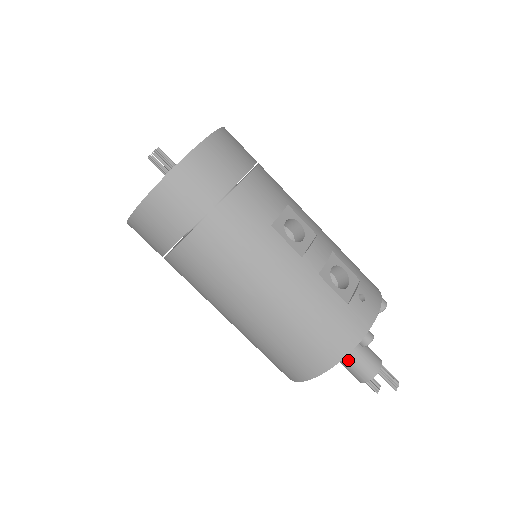
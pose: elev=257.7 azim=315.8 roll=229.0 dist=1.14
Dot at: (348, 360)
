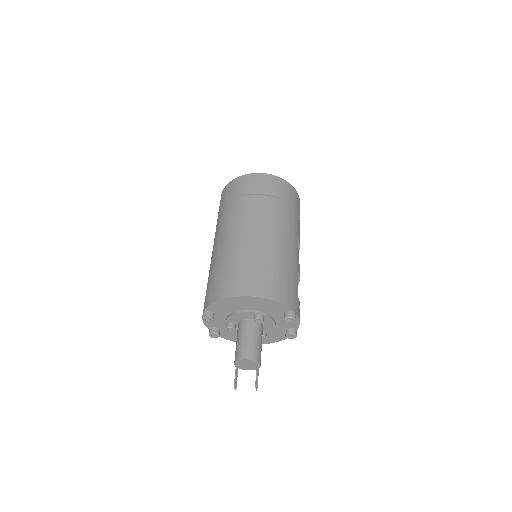
Dot at: (252, 336)
